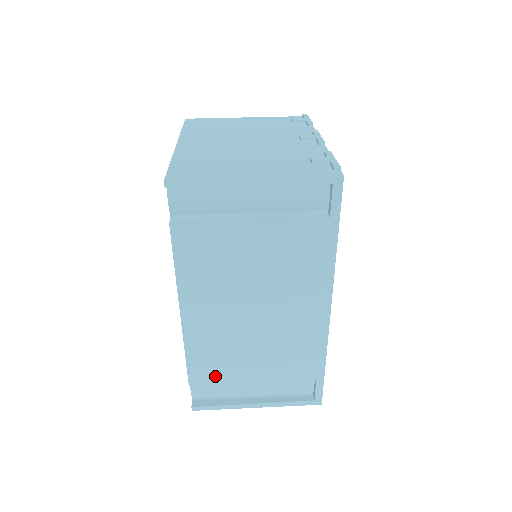
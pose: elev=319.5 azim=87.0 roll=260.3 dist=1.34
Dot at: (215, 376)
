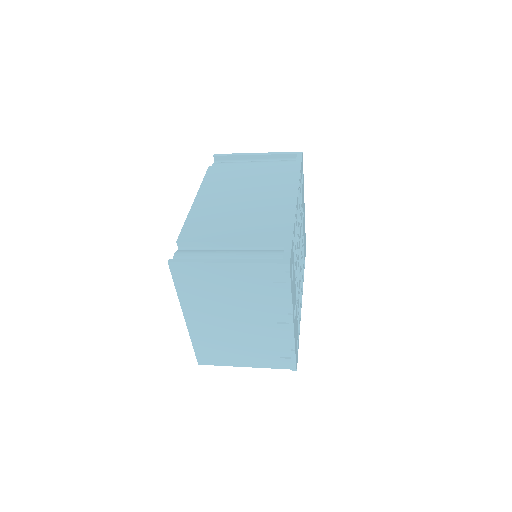
Dot at: (201, 236)
